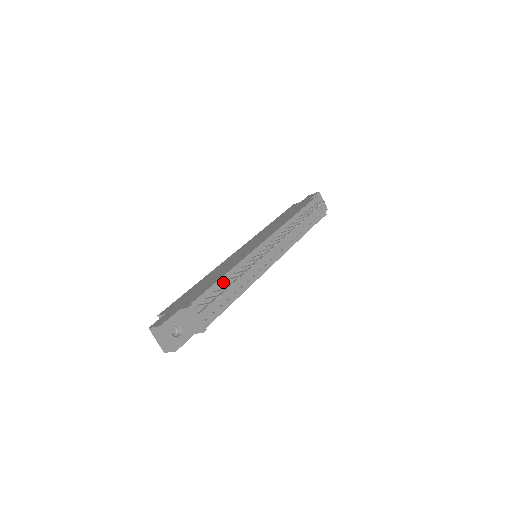
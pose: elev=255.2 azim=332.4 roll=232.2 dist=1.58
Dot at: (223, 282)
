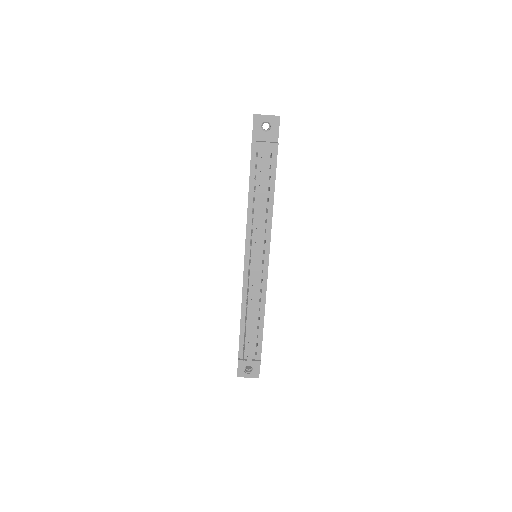
Dot at: (244, 323)
